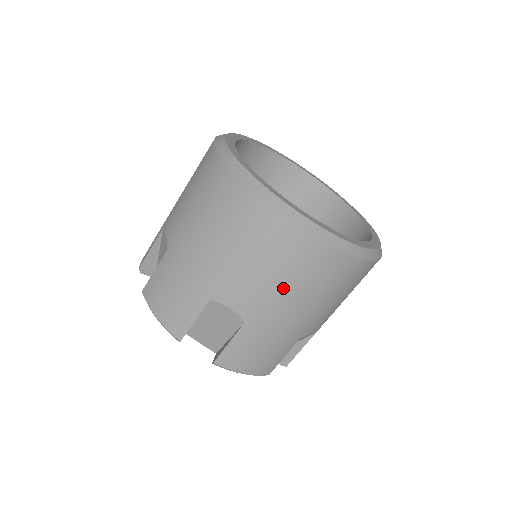
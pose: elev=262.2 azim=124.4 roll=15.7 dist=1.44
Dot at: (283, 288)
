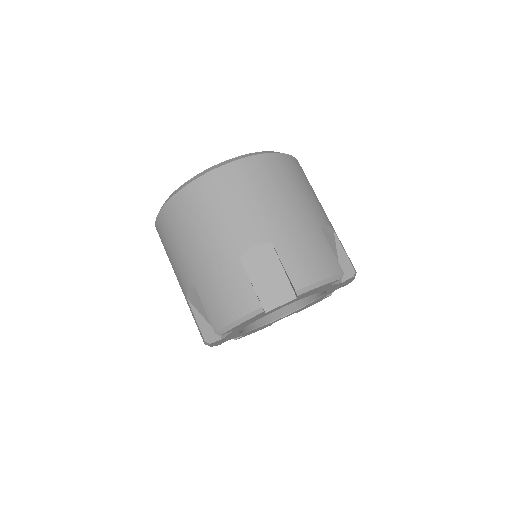
Dot at: (261, 201)
